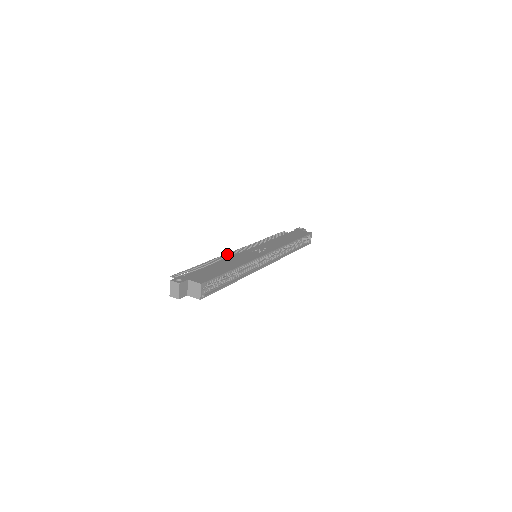
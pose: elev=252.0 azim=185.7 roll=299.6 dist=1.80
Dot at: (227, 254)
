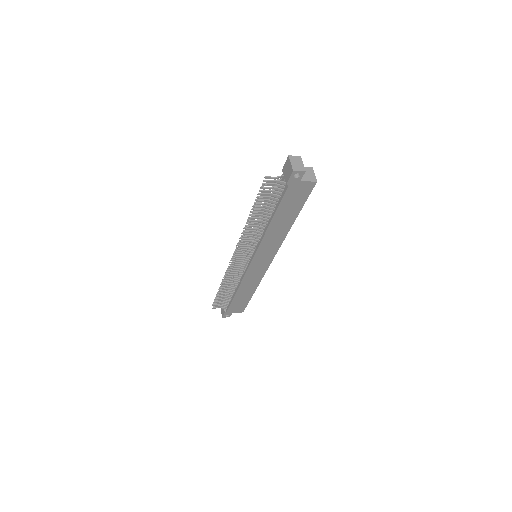
Dot at: (239, 242)
